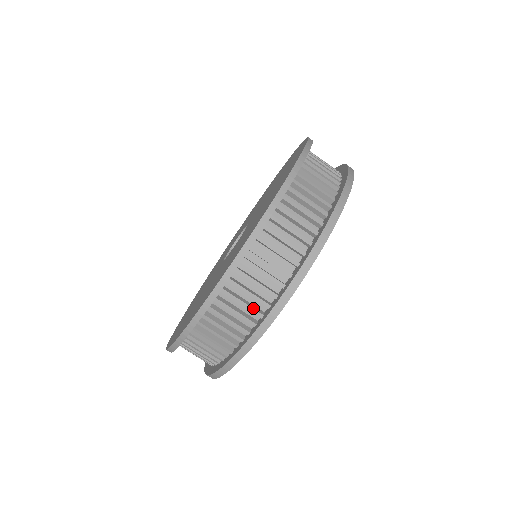
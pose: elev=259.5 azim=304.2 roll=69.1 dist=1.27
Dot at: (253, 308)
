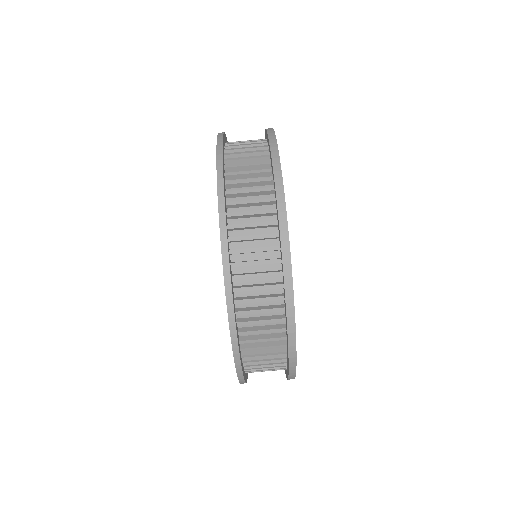
Dot at: (276, 366)
